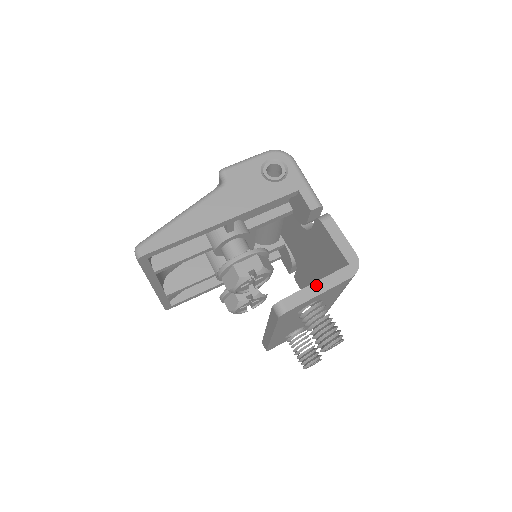
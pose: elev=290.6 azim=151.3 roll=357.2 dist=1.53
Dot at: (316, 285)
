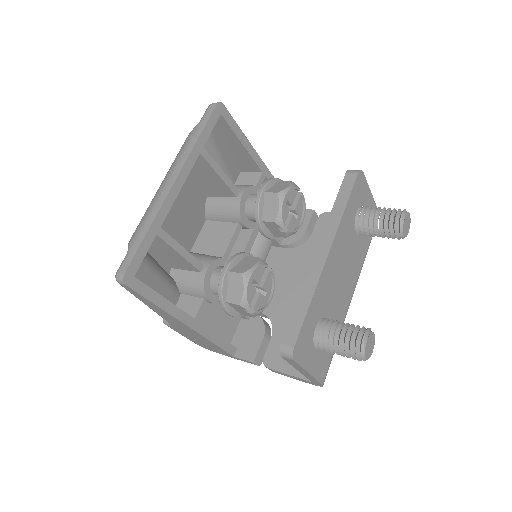
Dot at: occluded
